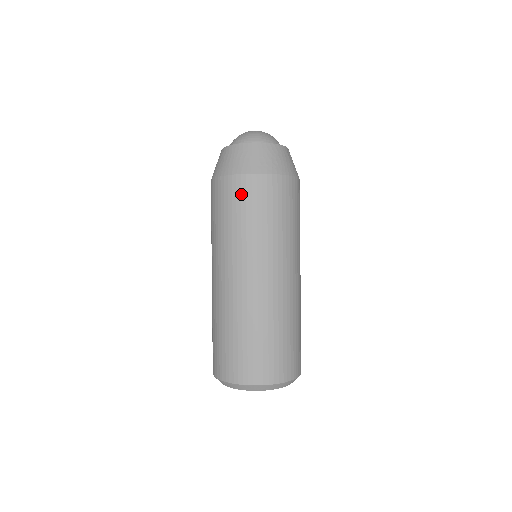
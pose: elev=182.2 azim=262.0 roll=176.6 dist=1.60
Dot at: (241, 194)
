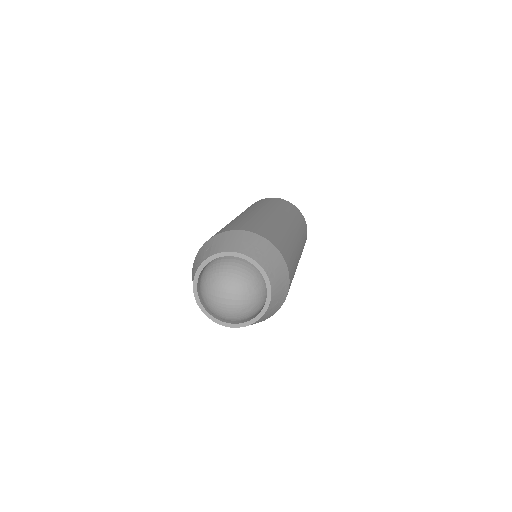
Dot at: occluded
